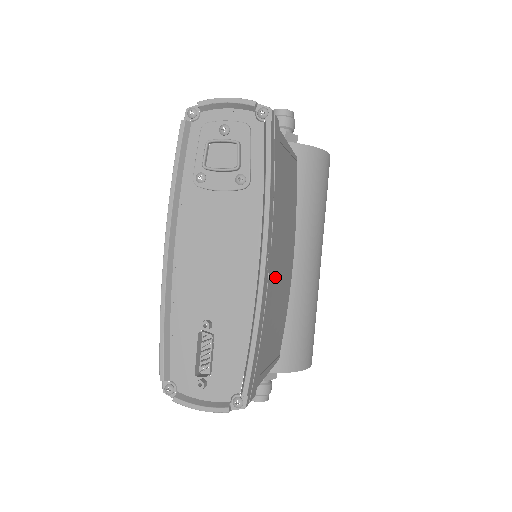
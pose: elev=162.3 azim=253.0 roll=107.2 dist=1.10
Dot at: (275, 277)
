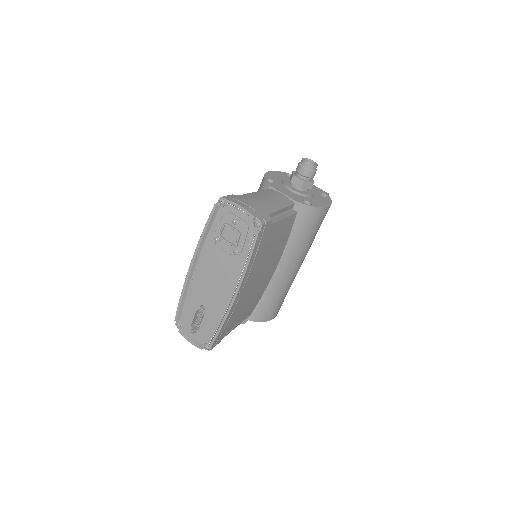
Dot at: (248, 293)
